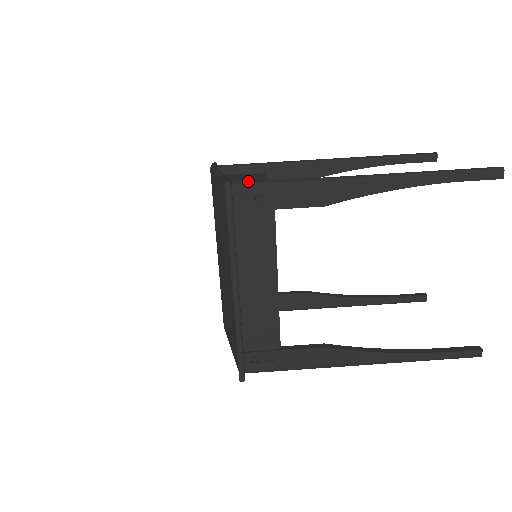
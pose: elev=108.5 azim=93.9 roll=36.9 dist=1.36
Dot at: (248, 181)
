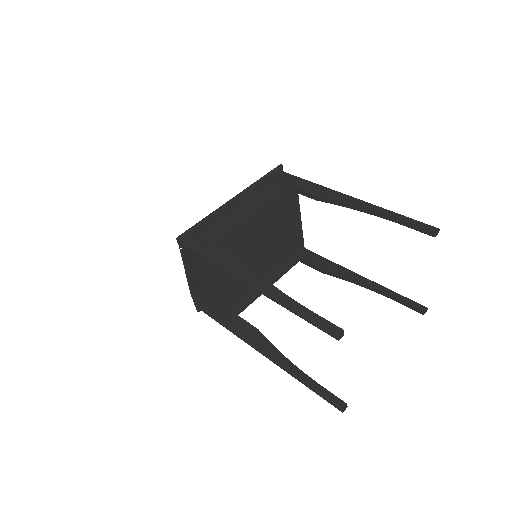
Dot at: occluded
